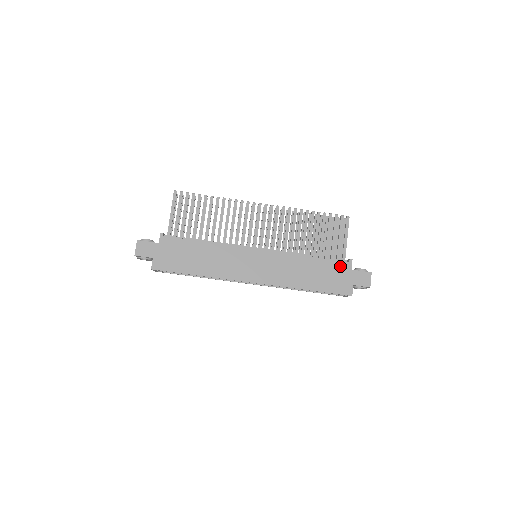
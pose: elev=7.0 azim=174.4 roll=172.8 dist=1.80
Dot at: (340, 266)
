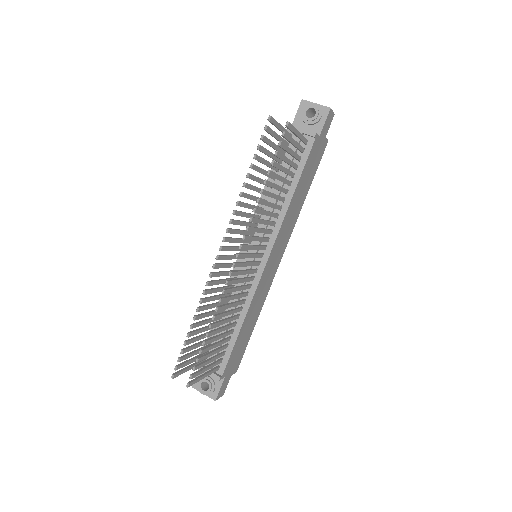
Dot at: (312, 152)
